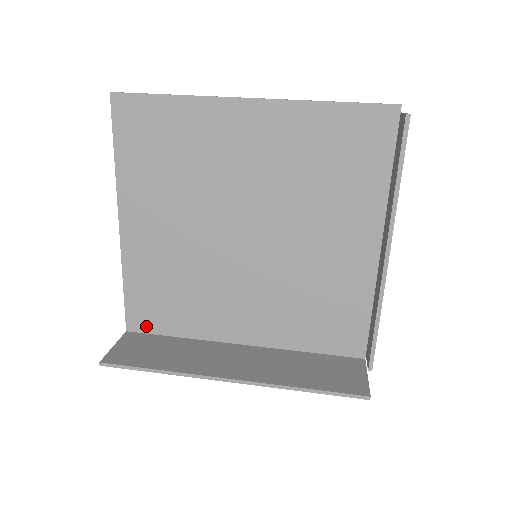
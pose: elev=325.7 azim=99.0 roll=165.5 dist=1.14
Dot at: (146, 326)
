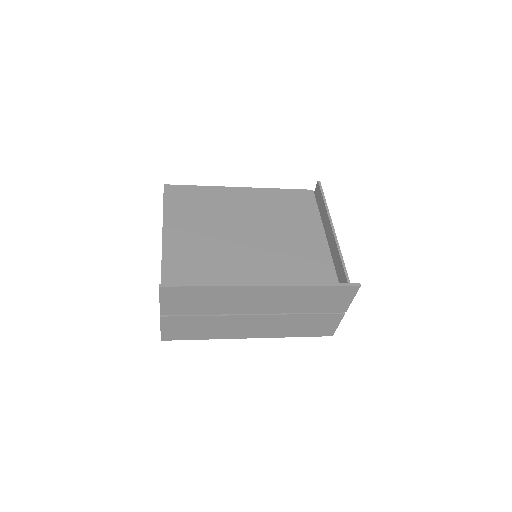
Dot at: occluded
